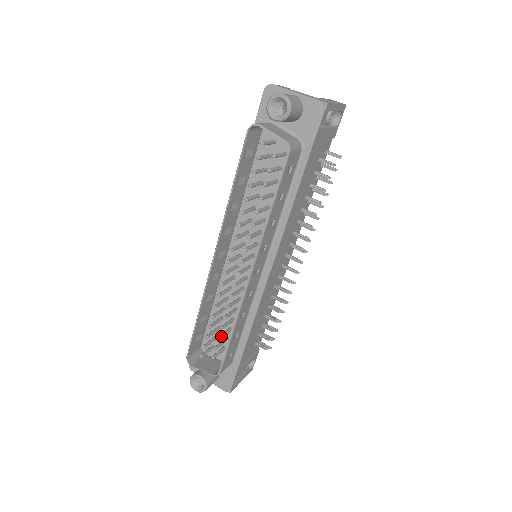
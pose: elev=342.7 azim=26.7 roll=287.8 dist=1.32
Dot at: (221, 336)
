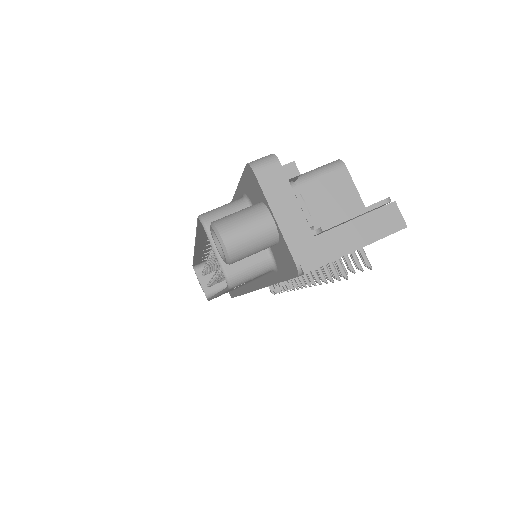
Dot at: occluded
